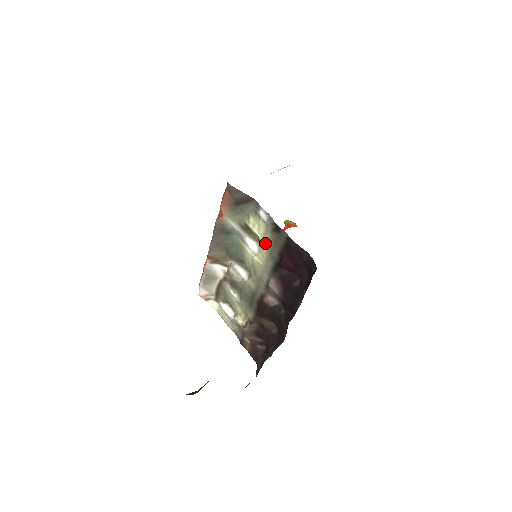
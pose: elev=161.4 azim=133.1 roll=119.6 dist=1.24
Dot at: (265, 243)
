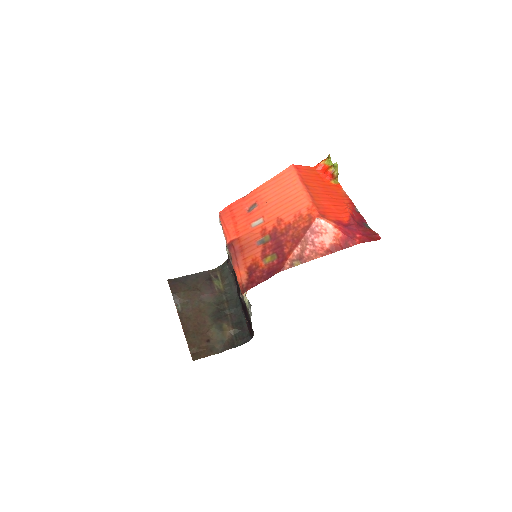
Dot at: occluded
